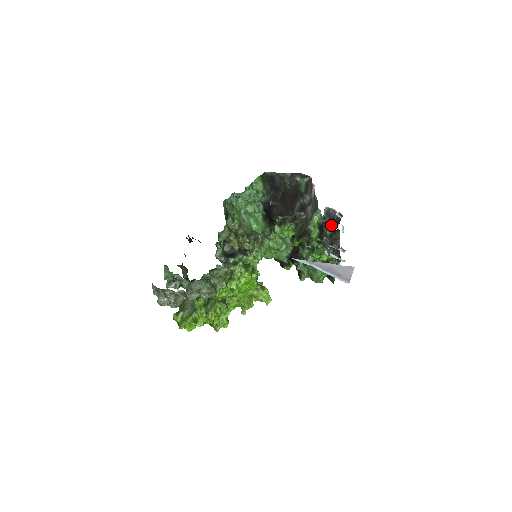
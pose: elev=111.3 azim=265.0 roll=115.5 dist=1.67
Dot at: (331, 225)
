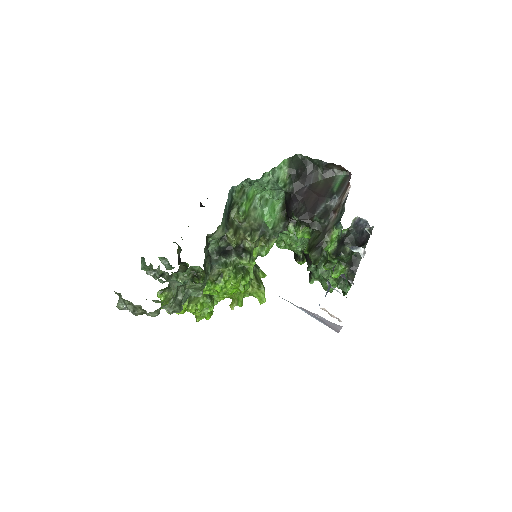
Dot at: (350, 247)
